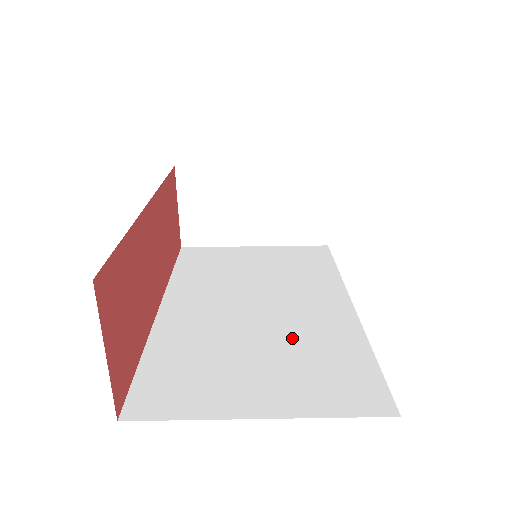
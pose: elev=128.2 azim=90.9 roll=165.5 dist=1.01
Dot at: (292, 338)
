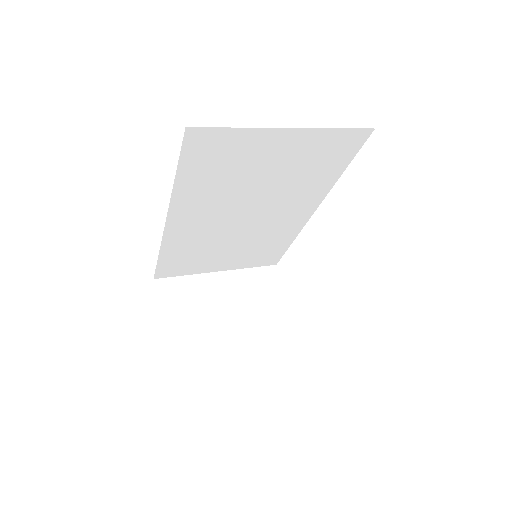
Dot at: occluded
